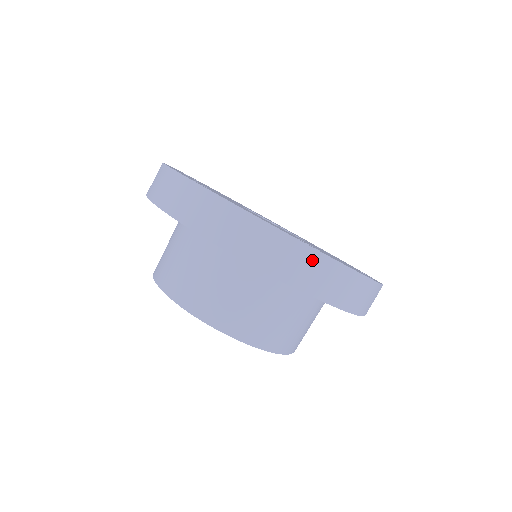
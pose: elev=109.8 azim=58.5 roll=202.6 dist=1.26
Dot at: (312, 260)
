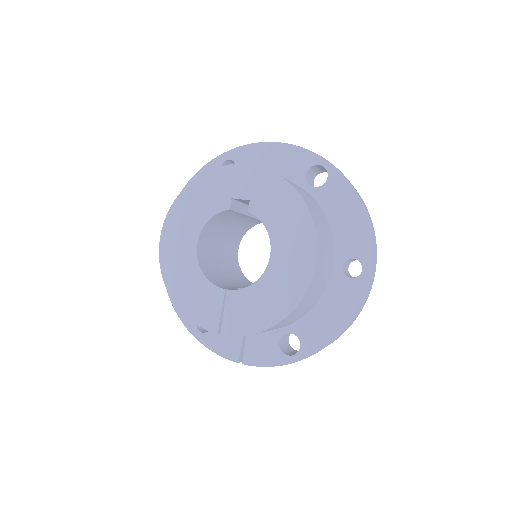
Dot at: occluded
